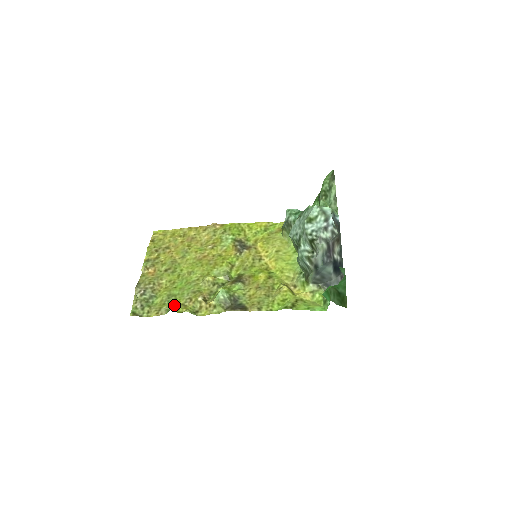
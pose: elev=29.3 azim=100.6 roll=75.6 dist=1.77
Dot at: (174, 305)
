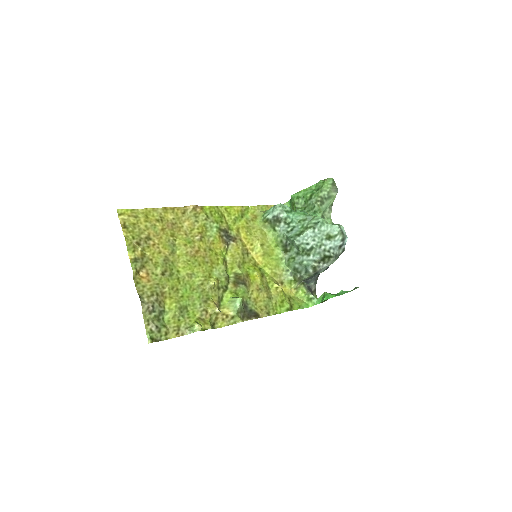
Dot at: (192, 321)
